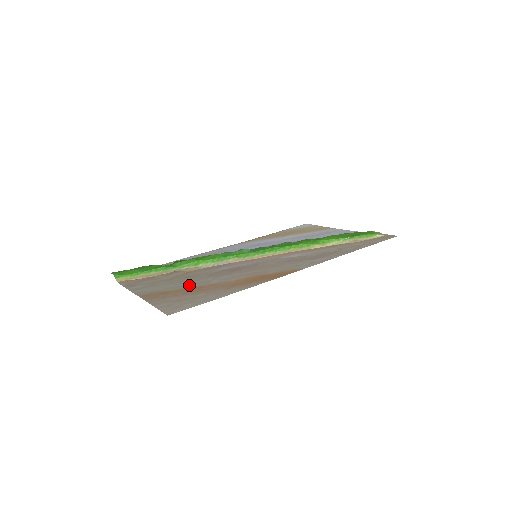
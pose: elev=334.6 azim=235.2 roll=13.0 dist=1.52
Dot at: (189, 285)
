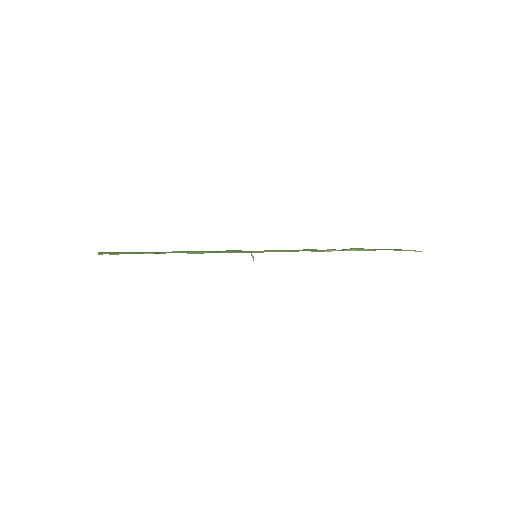
Dot at: occluded
